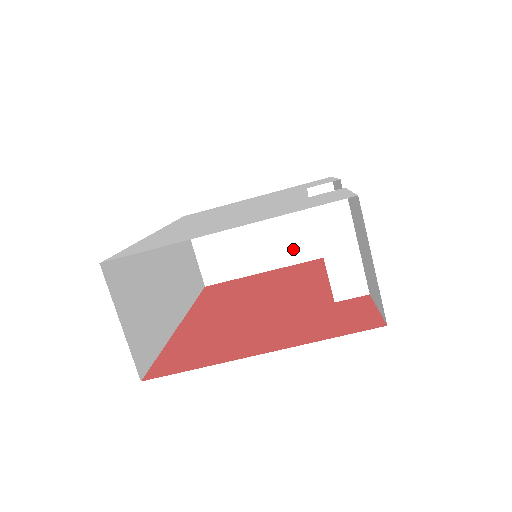
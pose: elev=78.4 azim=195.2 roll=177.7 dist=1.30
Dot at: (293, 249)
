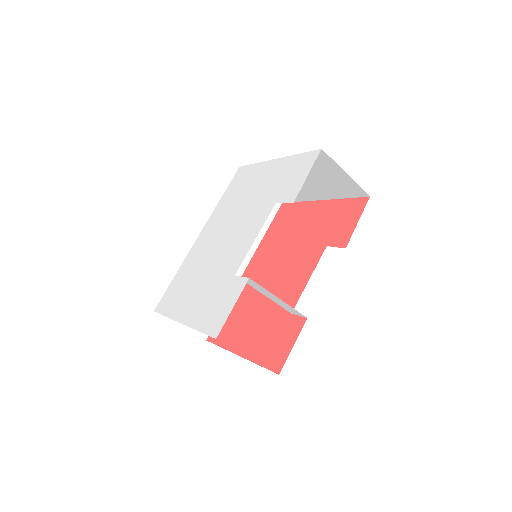
Dot at: (325, 191)
